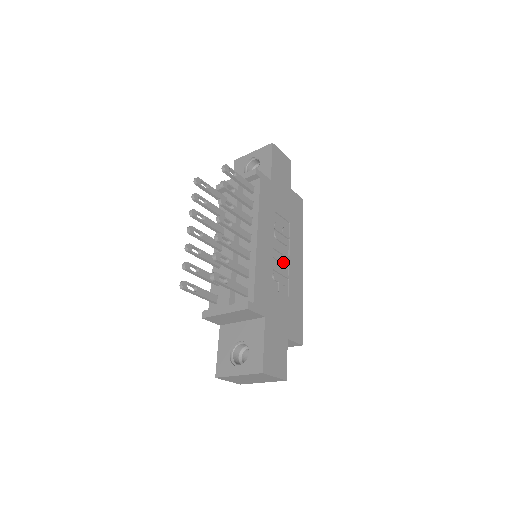
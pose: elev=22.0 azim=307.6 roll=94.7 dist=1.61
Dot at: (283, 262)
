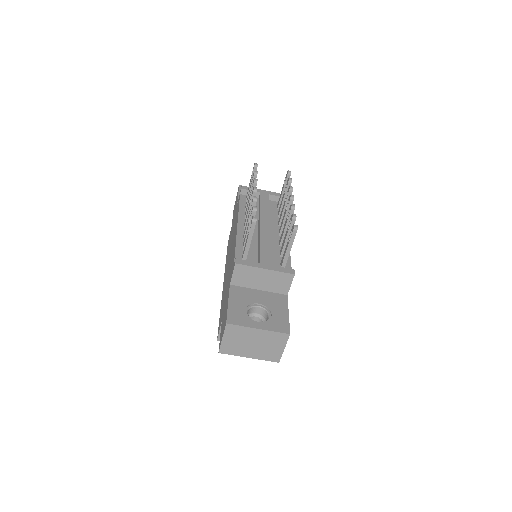
Dot at: occluded
